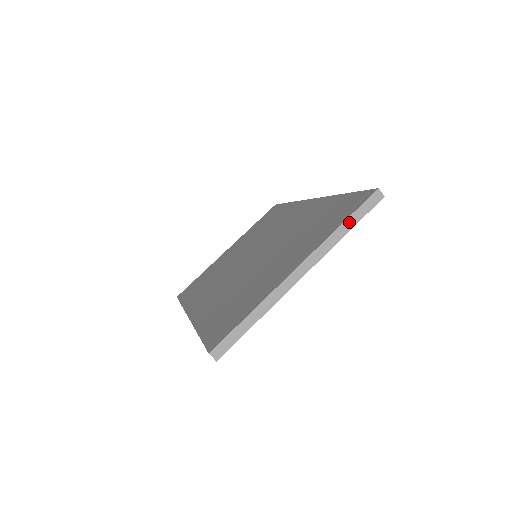
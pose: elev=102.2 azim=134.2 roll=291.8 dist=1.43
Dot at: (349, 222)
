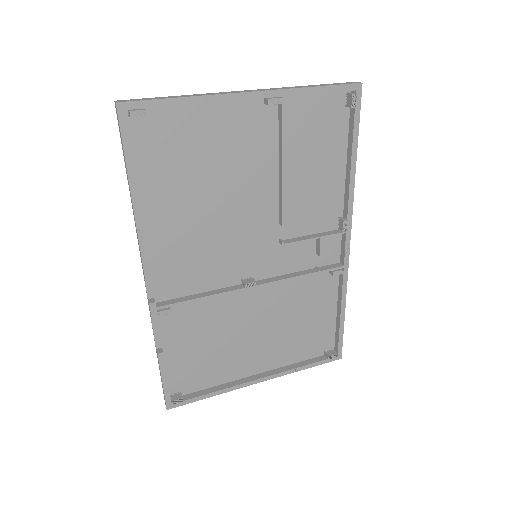
Dot at: (316, 86)
